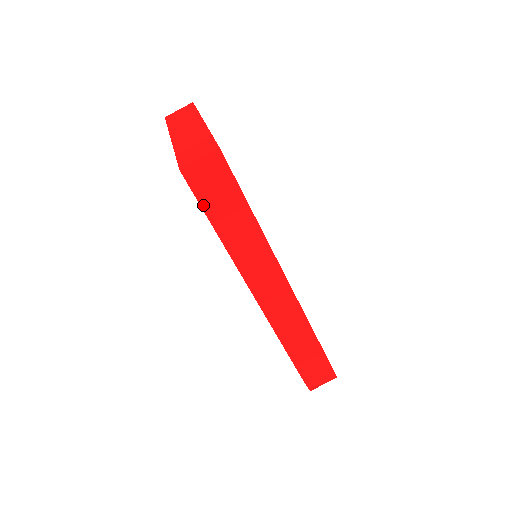
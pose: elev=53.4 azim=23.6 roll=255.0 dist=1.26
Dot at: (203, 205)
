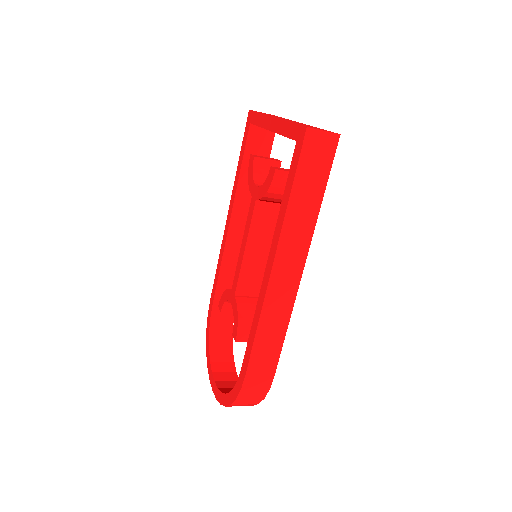
Dot at: (299, 165)
